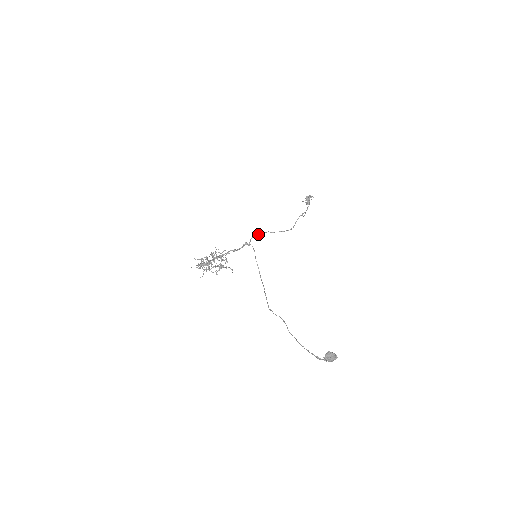
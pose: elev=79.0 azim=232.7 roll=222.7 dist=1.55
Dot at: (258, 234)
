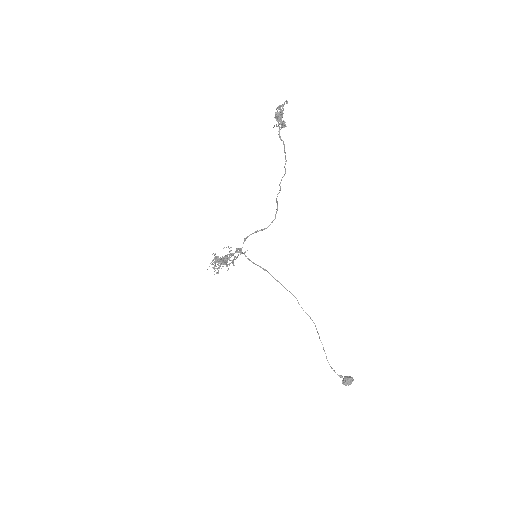
Dot at: occluded
